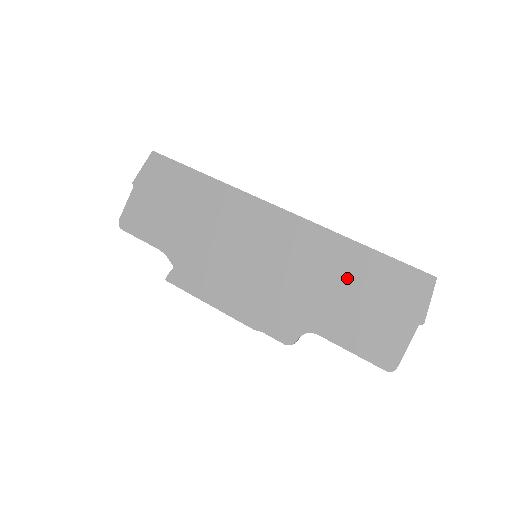
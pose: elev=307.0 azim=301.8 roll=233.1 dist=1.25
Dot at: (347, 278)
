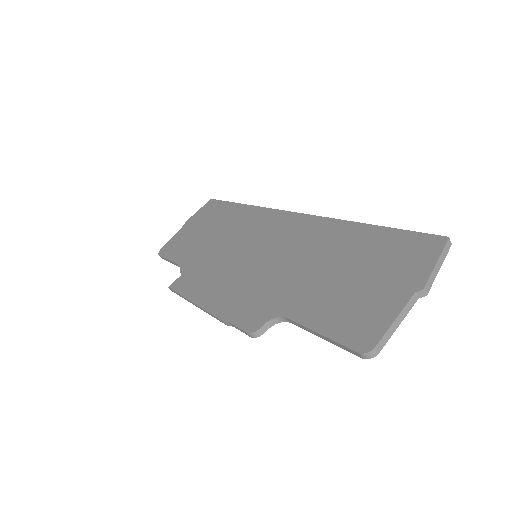
Dot at: (339, 256)
